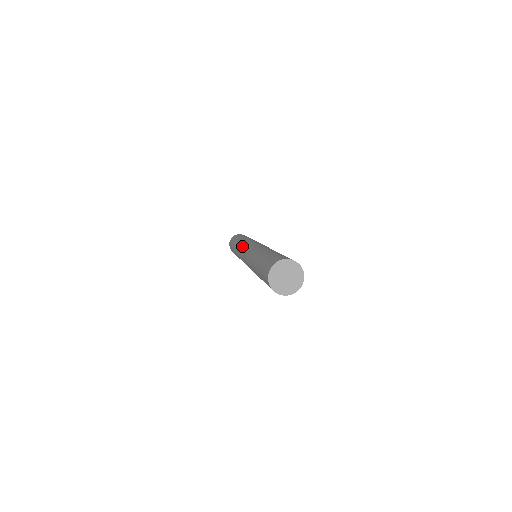
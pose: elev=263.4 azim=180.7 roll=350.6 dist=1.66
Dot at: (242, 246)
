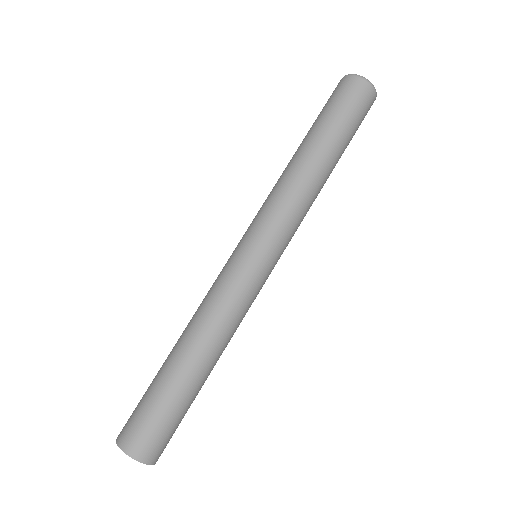
Dot at: occluded
